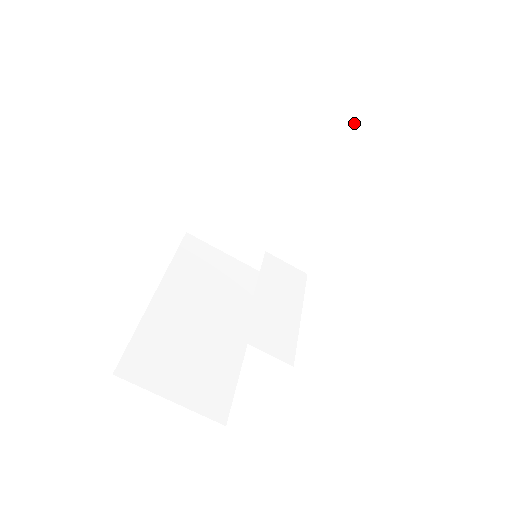
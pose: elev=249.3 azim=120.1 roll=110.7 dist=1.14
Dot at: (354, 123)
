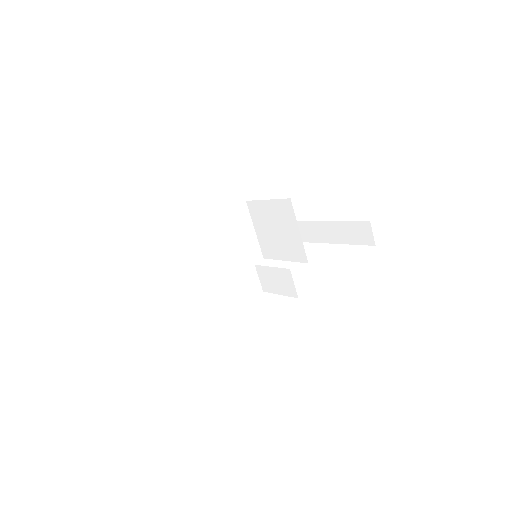
Dot at: (374, 241)
